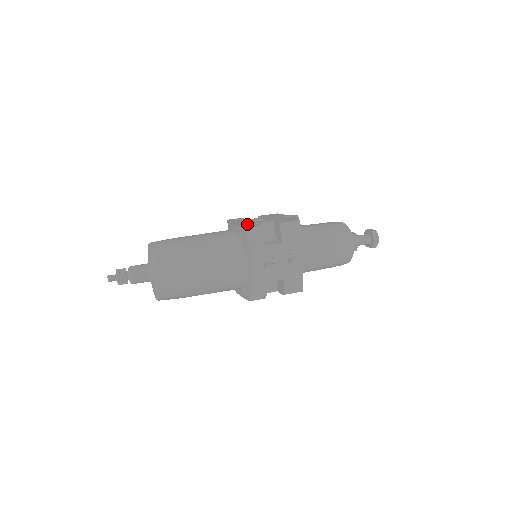
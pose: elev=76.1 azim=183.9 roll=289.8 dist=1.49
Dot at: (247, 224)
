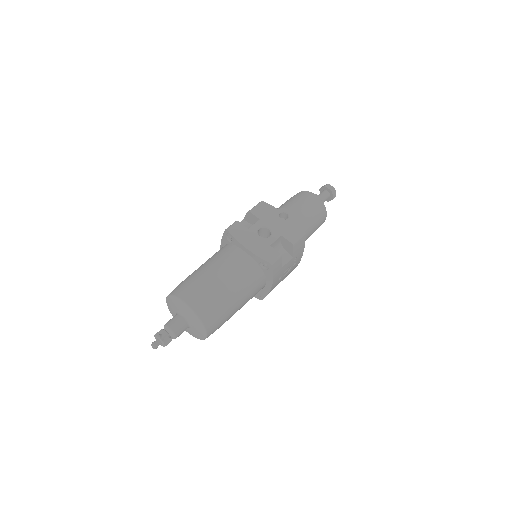
Dot at: (265, 251)
